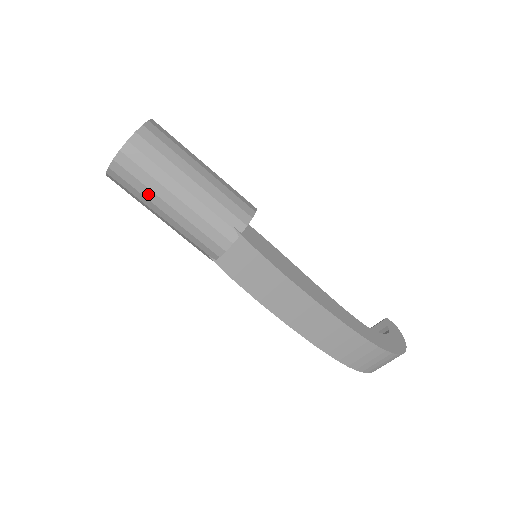
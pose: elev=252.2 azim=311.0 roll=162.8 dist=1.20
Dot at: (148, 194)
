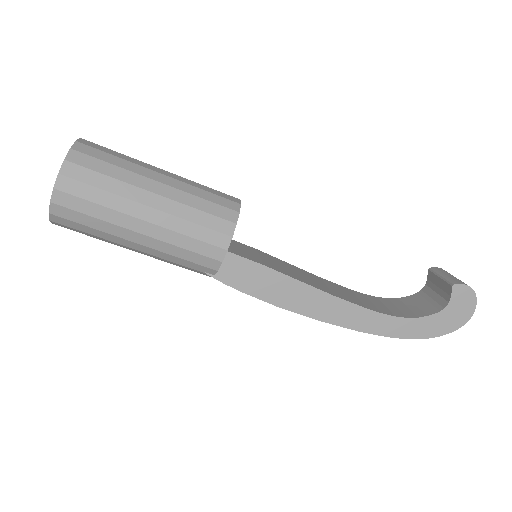
Dot at: occluded
